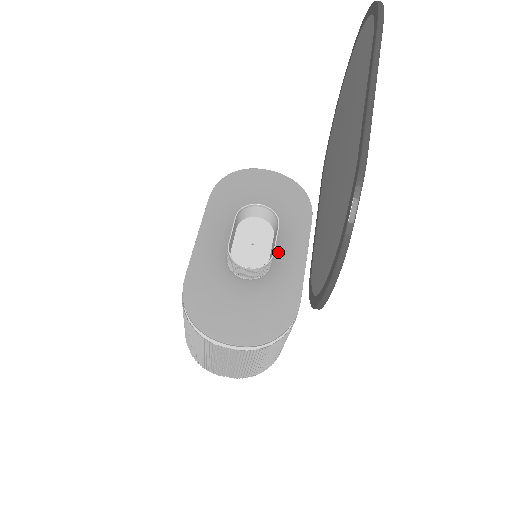
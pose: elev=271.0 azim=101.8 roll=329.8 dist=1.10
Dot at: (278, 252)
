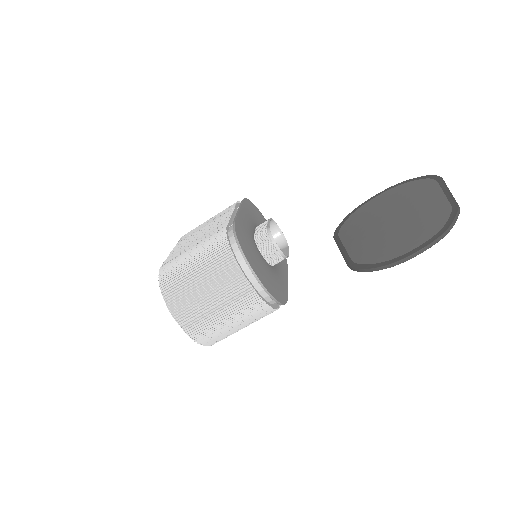
Dot at: occluded
